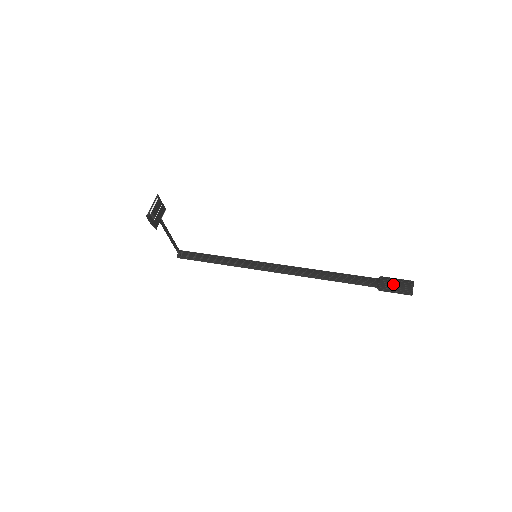
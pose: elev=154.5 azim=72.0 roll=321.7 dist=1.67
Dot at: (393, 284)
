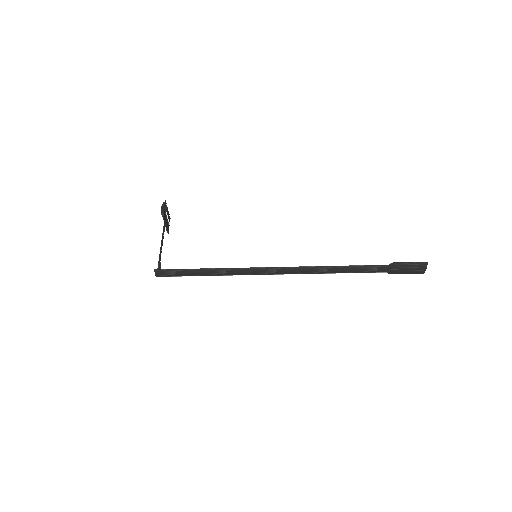
Dot at: occluded
